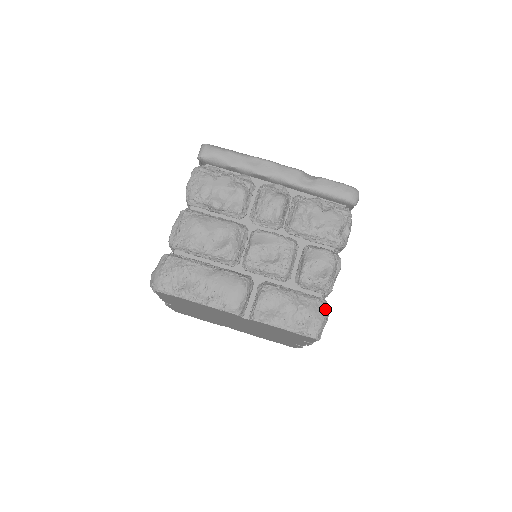
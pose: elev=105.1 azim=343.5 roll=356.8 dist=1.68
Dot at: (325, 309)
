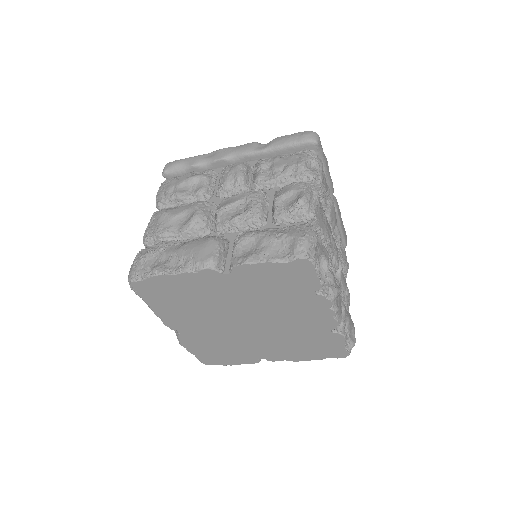
Dot at: (308, 228)
